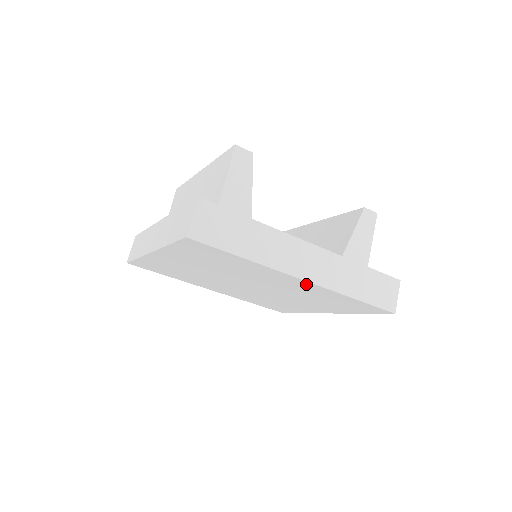
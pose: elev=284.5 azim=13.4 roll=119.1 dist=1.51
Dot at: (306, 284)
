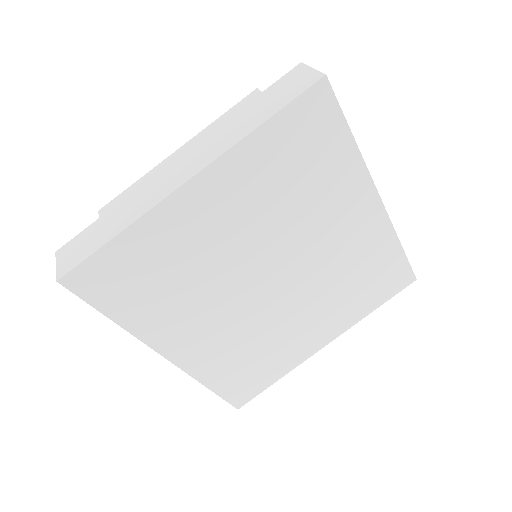
Dot at: (374, 216)
